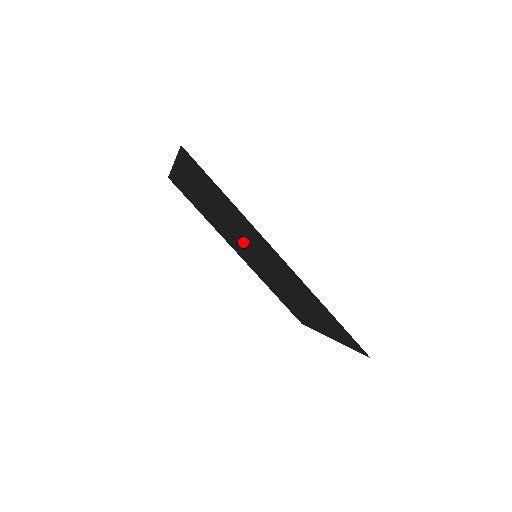
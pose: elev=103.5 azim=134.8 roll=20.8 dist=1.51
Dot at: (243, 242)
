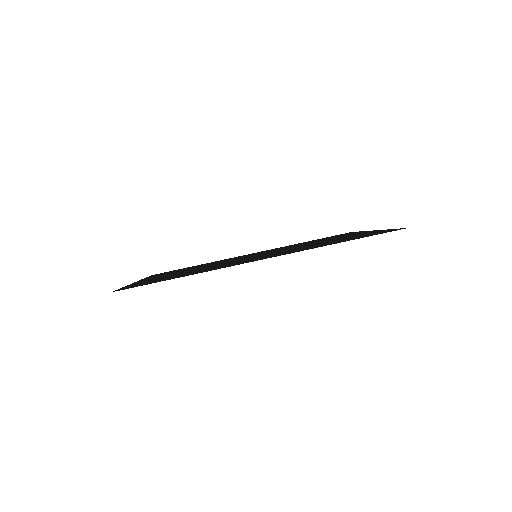
Dot at: occluded
